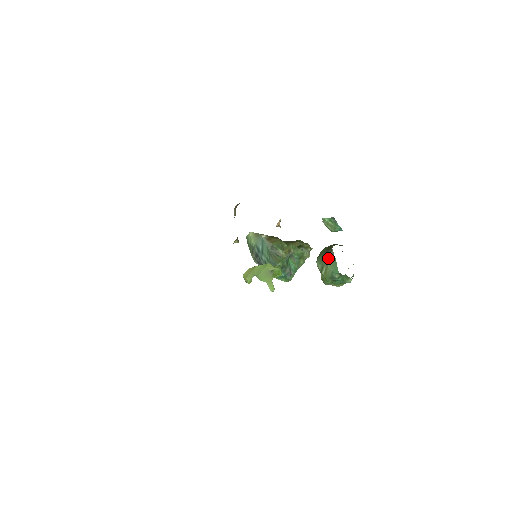
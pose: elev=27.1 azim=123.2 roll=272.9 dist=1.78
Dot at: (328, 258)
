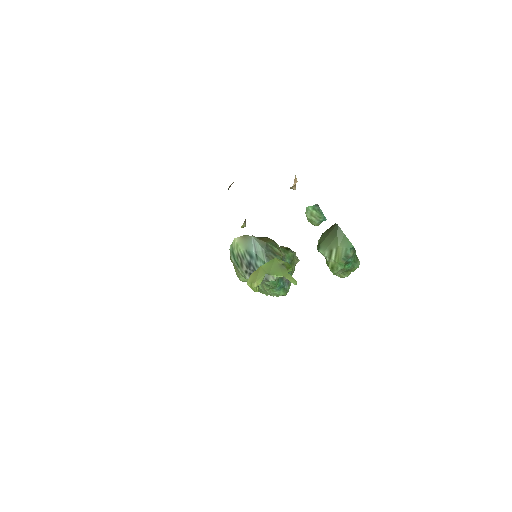
Dot at: (336, 236)
